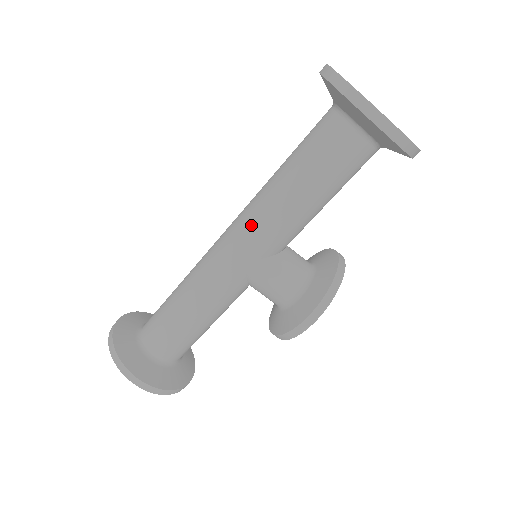
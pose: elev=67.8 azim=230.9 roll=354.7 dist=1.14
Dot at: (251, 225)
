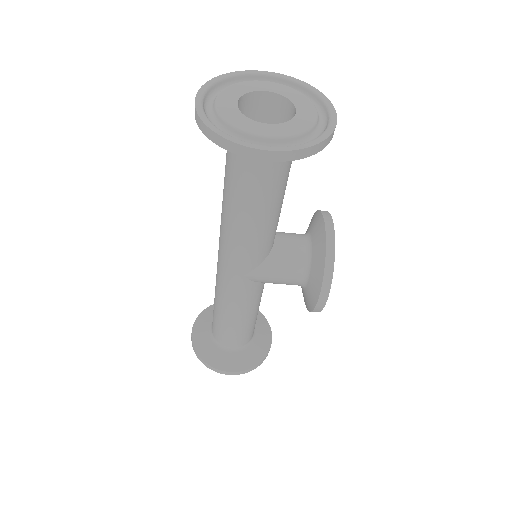
Dot at: (229, 250)
